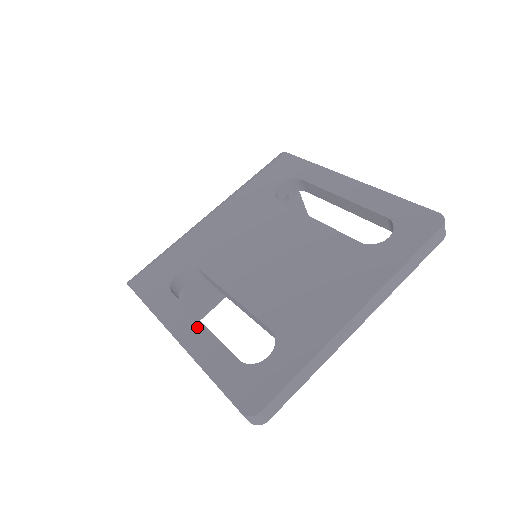
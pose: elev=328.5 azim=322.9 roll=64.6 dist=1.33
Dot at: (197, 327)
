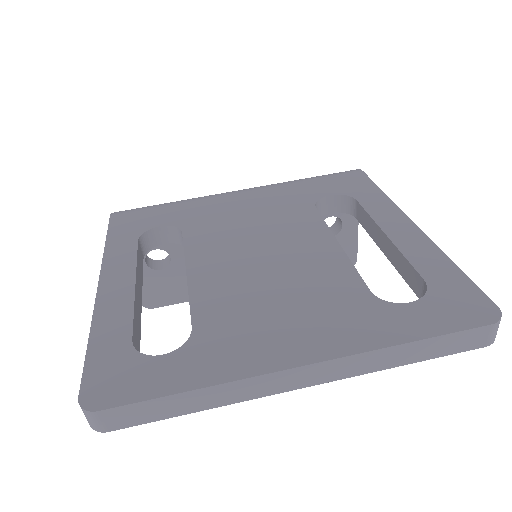
Dot at: (127, 283)
